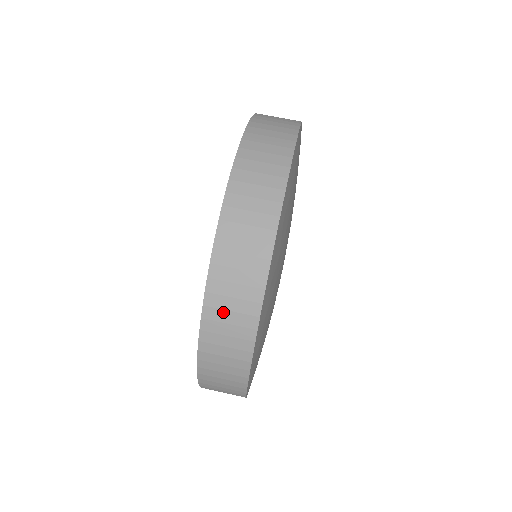
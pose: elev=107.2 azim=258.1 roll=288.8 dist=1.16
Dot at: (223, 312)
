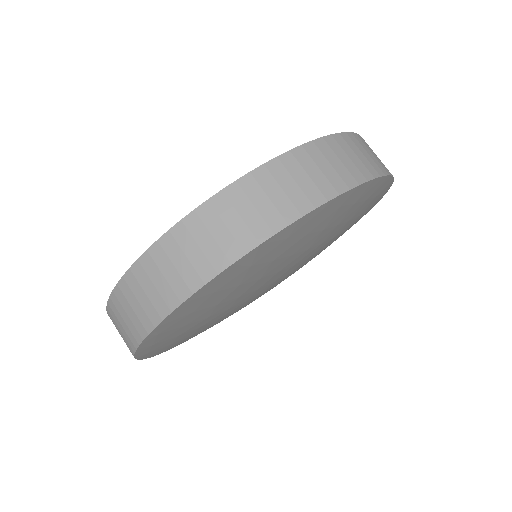
Dot at: (233, 211)
